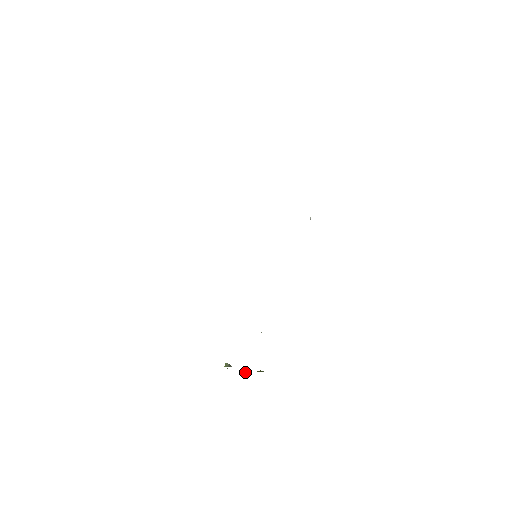
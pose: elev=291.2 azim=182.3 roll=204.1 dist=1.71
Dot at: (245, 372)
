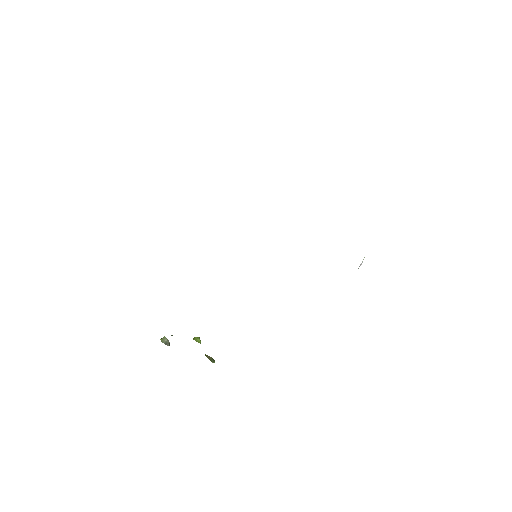
Dot at: (200, 341)
